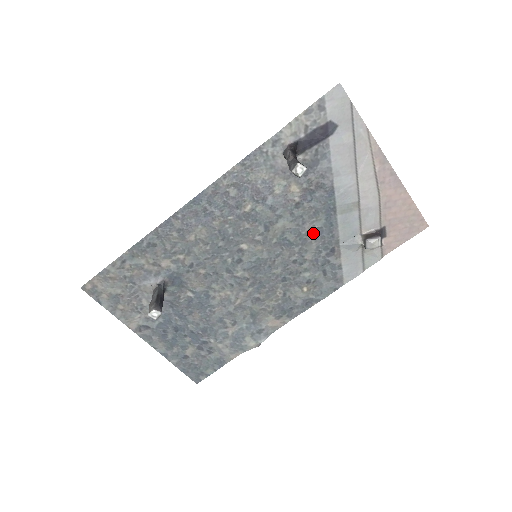
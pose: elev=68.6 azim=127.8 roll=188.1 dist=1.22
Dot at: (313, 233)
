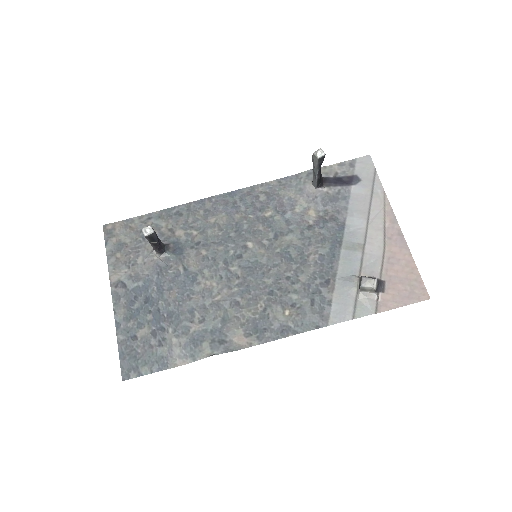
Dot at: (315, 257)
